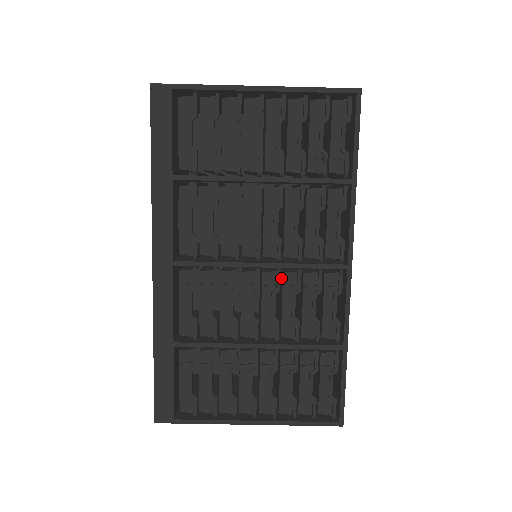
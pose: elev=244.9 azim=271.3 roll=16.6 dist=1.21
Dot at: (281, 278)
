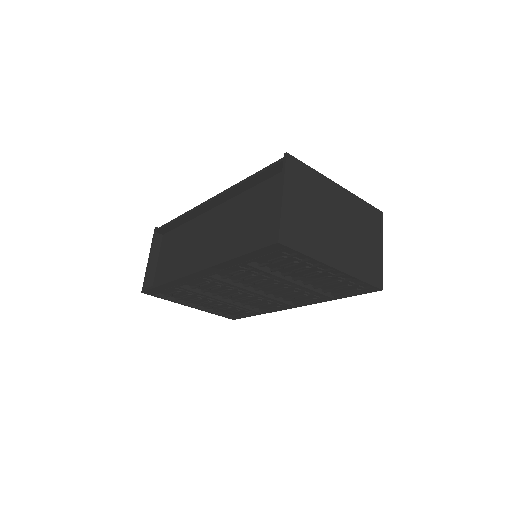
Dot at: occluded
